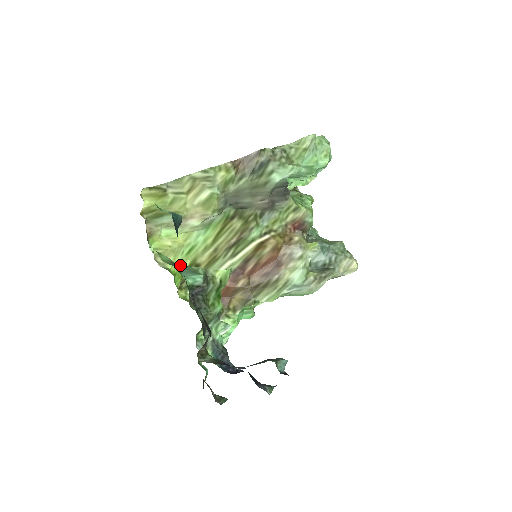
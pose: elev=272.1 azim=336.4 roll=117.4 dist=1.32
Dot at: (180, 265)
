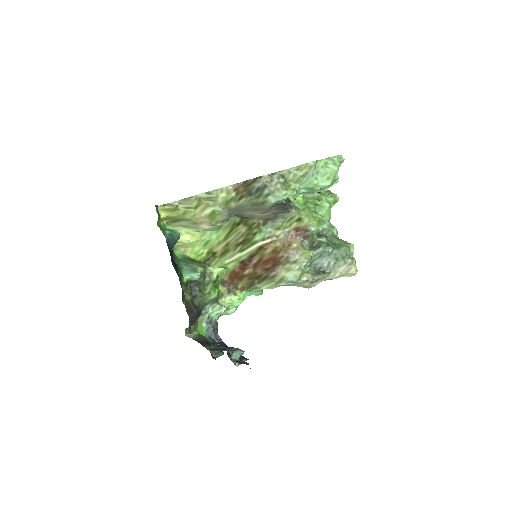
Dot at: (187, 261)
